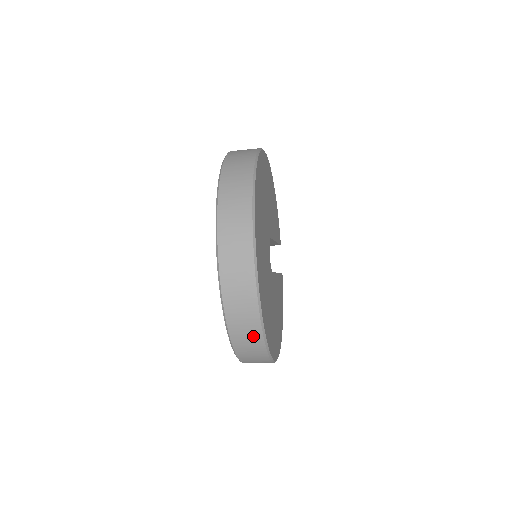
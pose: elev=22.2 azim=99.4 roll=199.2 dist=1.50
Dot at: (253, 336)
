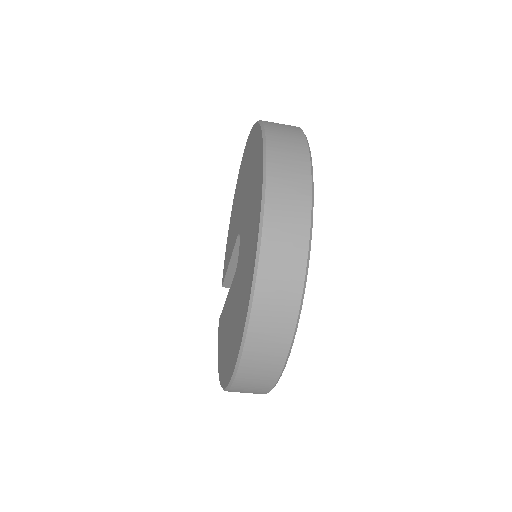
Dot at: (287, 300)
